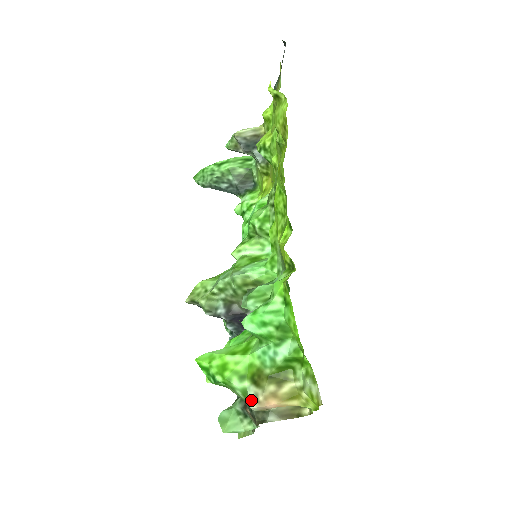
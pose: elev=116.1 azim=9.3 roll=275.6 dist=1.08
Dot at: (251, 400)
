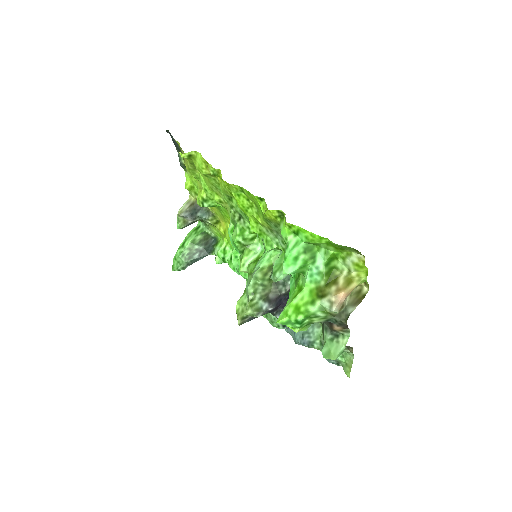
Dot at: (329, 307)
